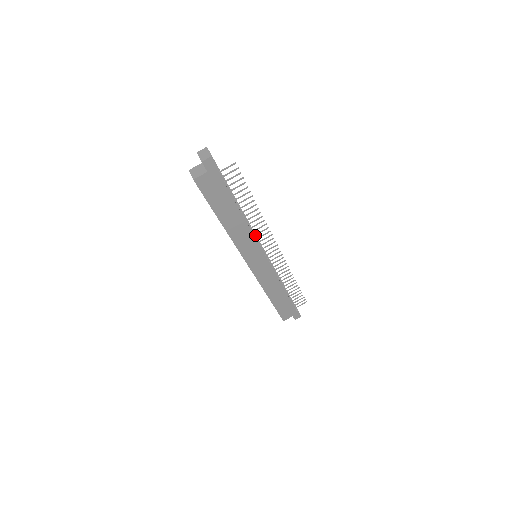
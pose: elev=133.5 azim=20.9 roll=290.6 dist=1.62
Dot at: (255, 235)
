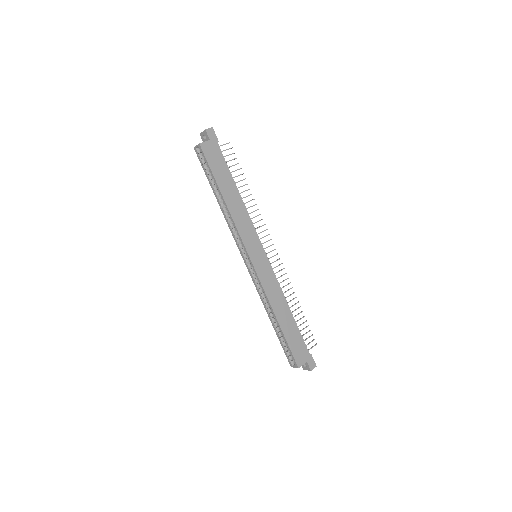
Dot at: (252, 224)
